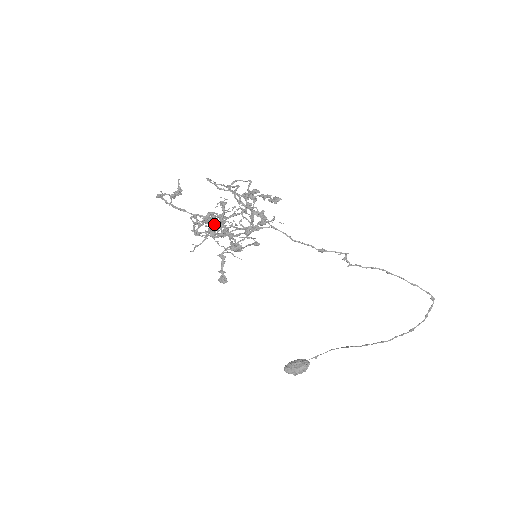
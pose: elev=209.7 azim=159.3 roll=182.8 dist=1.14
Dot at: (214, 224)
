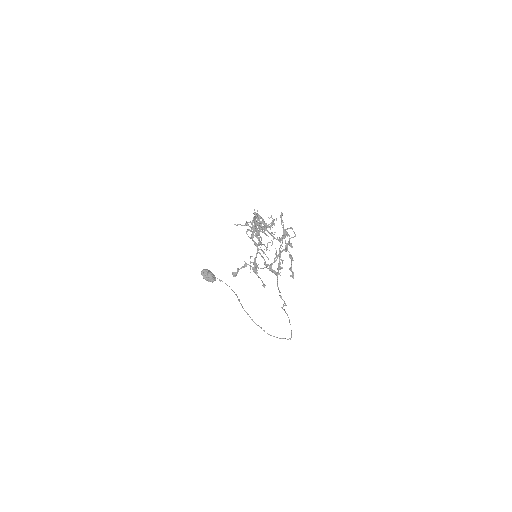
Dot at: occluded
